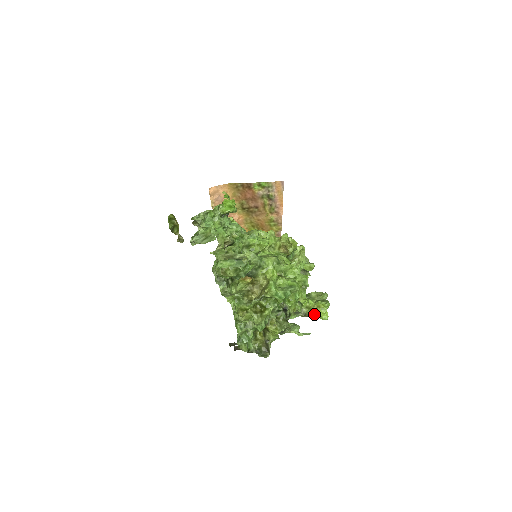
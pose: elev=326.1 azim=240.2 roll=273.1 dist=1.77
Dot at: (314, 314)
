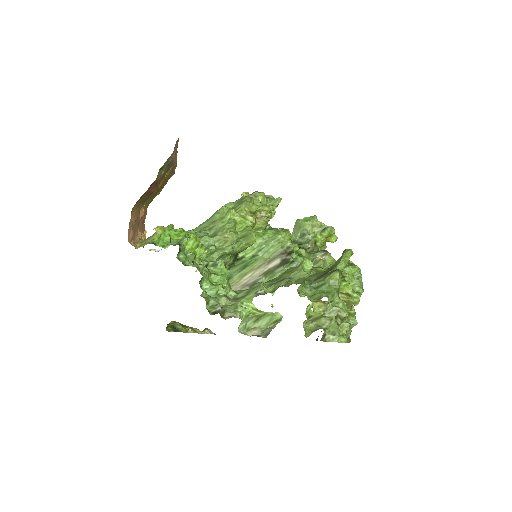
Dot at: occluded
